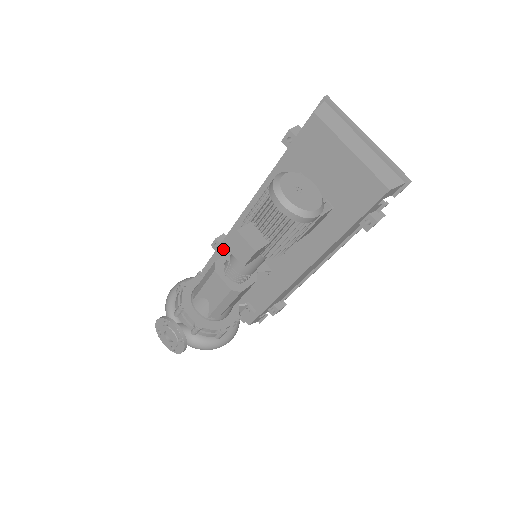
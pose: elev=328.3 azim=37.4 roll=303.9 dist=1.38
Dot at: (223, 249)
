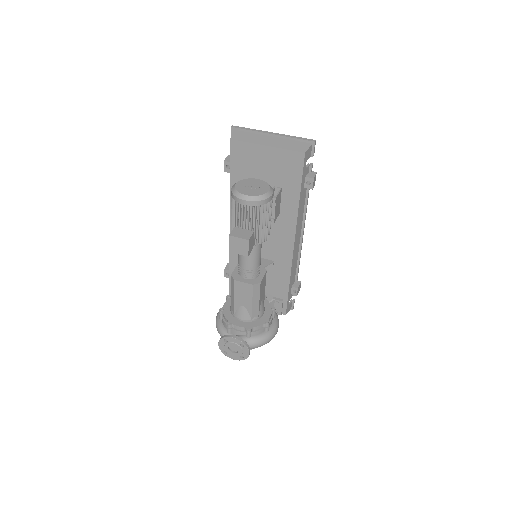
Dot at: occluded
